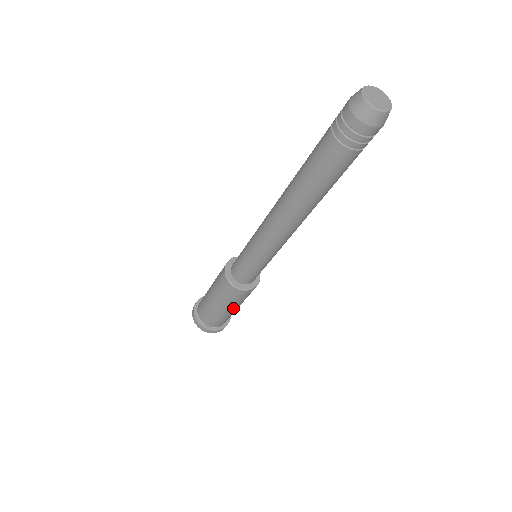
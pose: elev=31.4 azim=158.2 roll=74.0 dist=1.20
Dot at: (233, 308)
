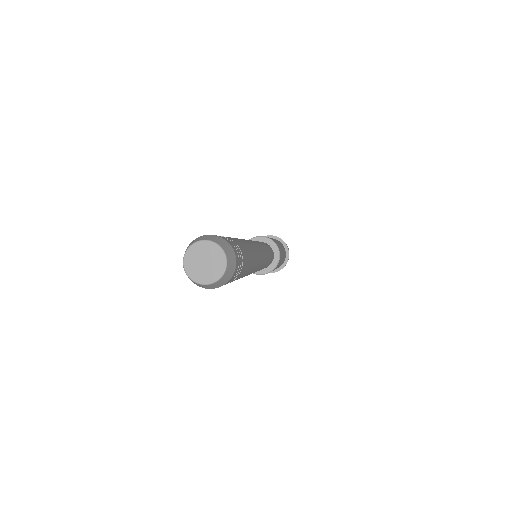
Dot at: occluded
